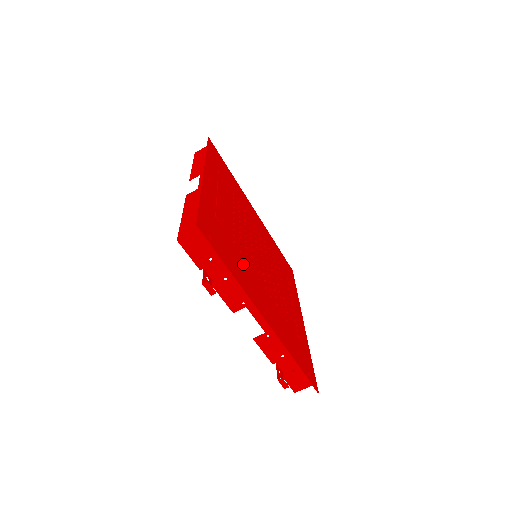
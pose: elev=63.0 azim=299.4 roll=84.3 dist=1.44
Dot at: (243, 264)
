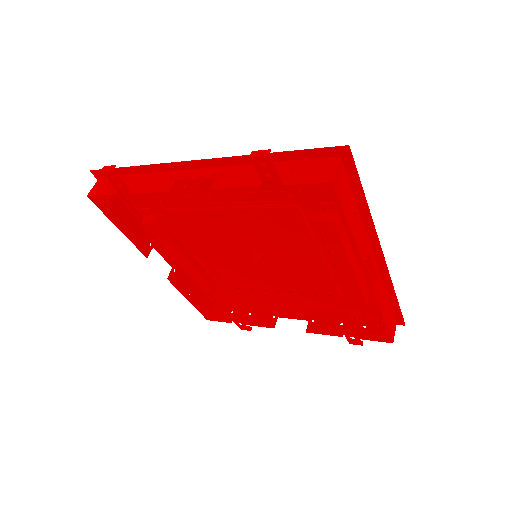
Dot at: (184, 202)
